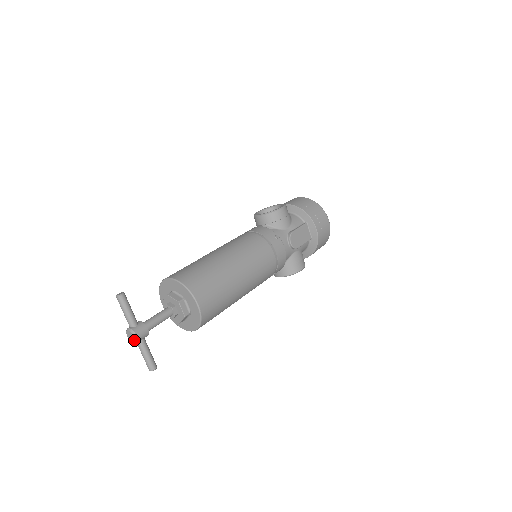
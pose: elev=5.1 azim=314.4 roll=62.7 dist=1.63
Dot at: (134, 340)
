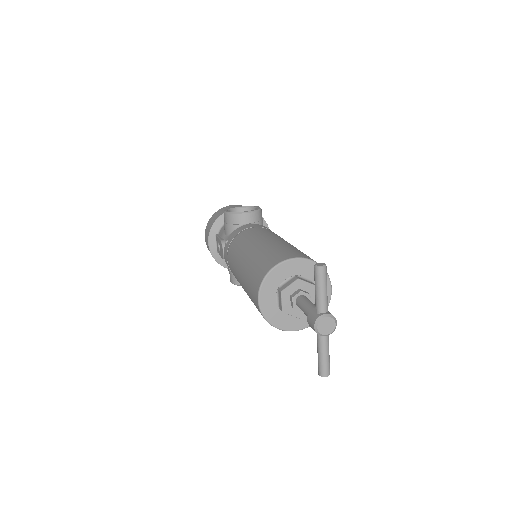
Dot at: (332, 330)
